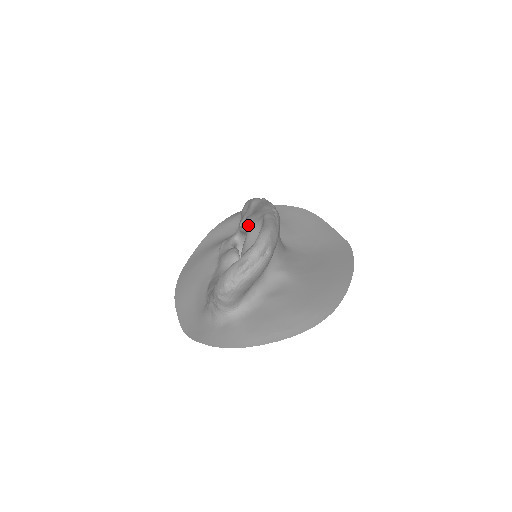
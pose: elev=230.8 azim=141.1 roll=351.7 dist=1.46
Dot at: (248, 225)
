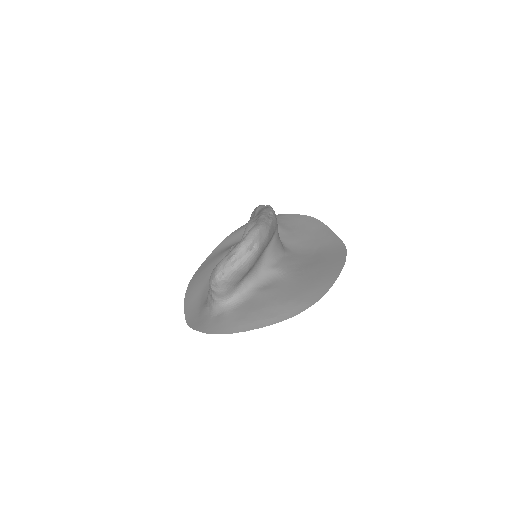
Dot at: (246, 226)
